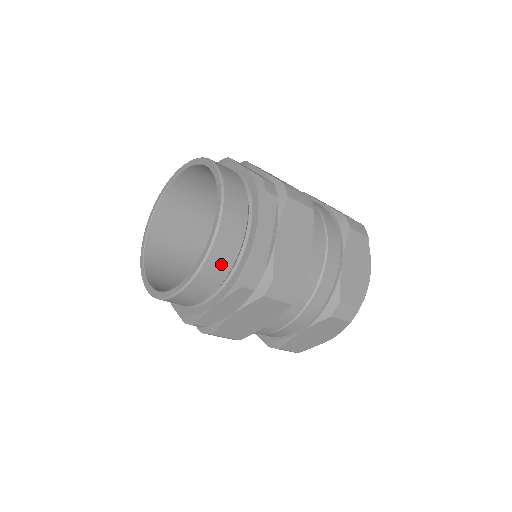
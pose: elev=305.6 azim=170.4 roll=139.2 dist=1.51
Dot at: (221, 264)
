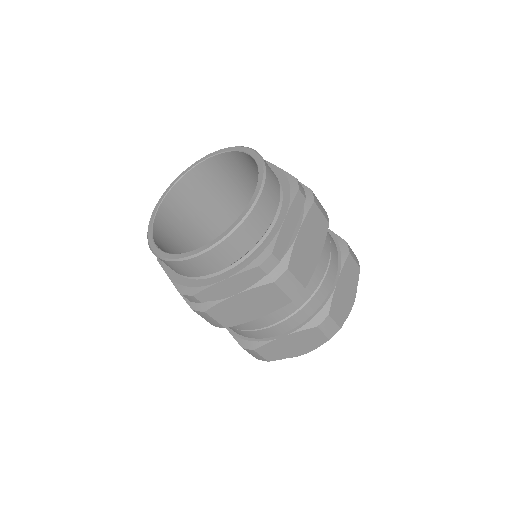
Dot at: (246, 240)
